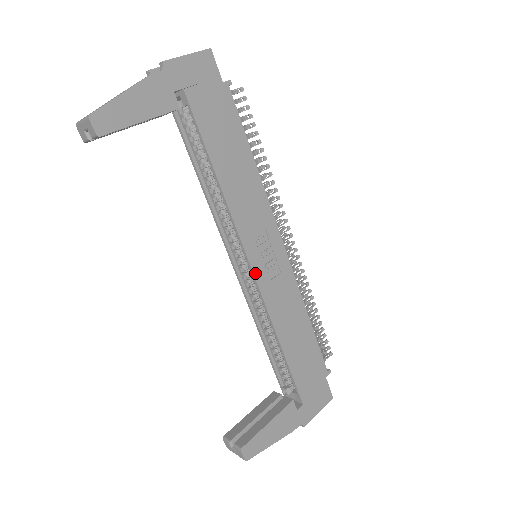
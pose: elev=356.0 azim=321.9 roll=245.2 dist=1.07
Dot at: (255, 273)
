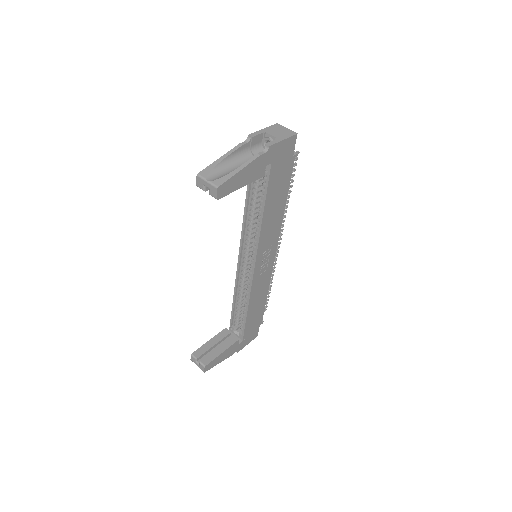
Dot at: (255, 272)
